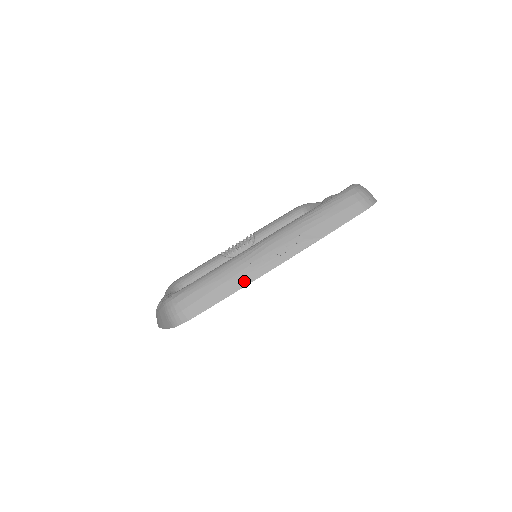
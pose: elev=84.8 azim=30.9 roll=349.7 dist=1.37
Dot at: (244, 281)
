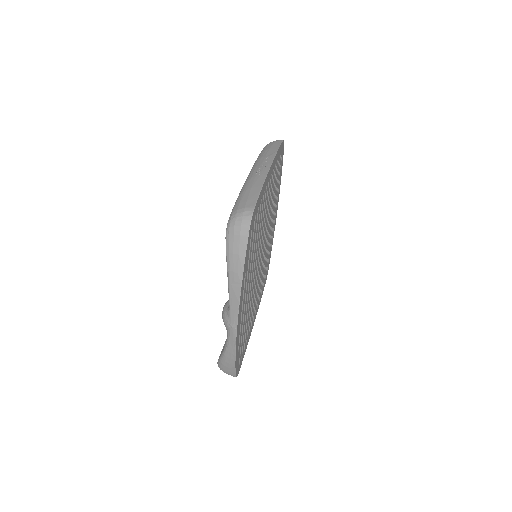
Dot at: (261, 180)
